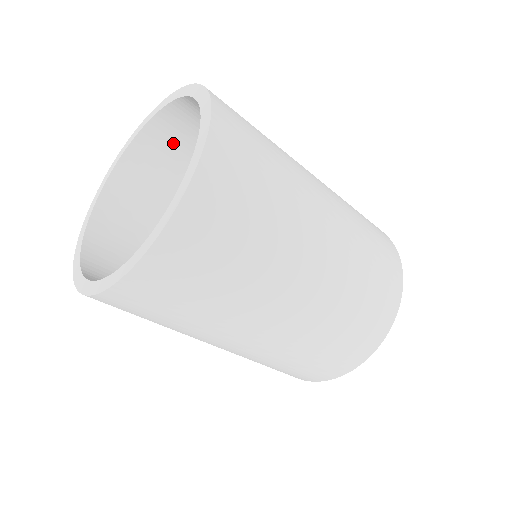
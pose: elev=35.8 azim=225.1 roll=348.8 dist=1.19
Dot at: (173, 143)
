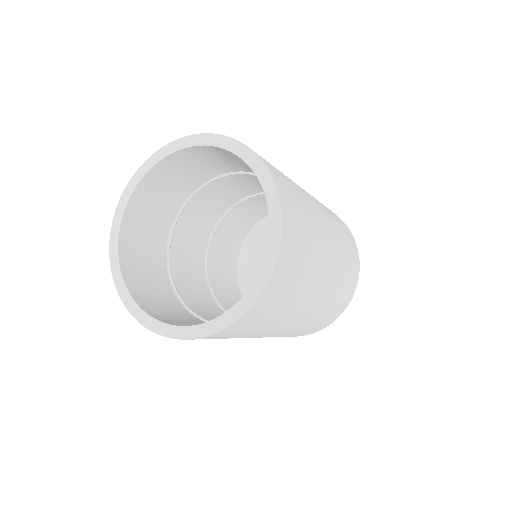
Dot at: occluded
